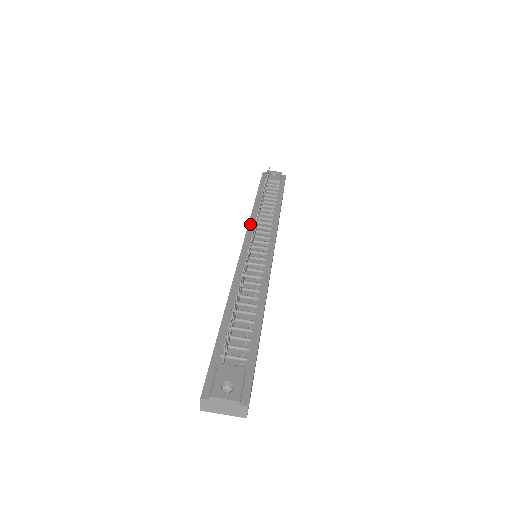
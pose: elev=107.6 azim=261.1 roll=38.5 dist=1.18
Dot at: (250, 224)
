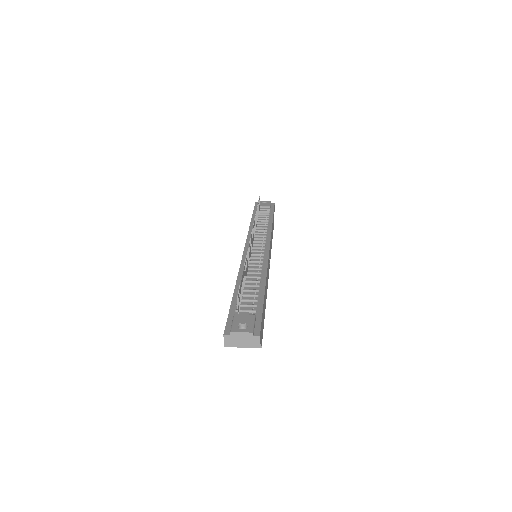
Dot at: (249, 235)
